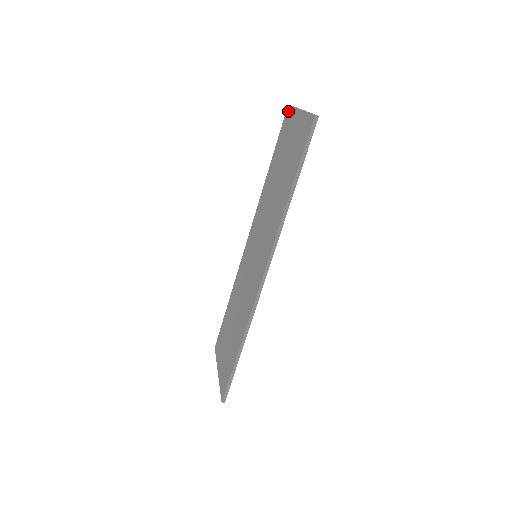
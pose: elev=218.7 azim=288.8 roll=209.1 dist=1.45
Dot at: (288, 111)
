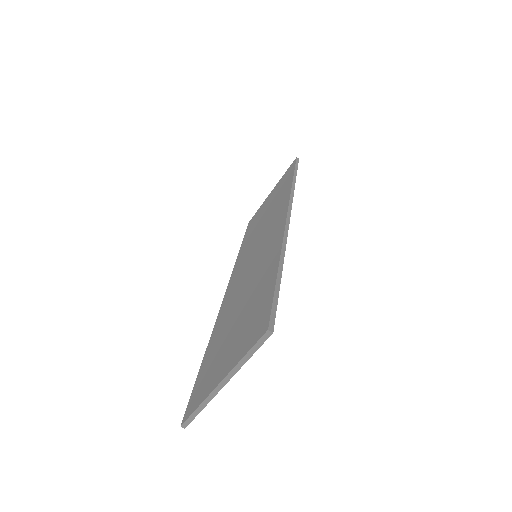
Dot at: (252, 219)
